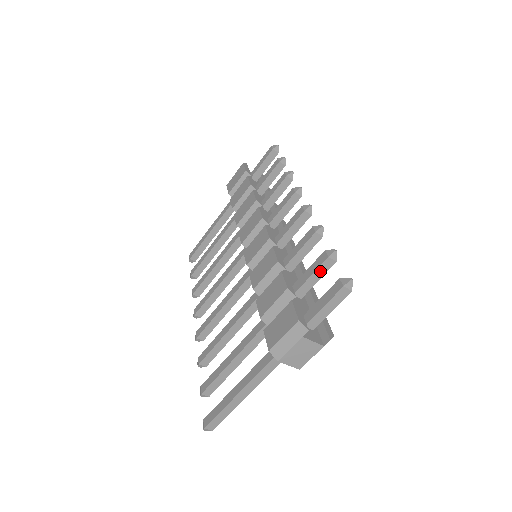
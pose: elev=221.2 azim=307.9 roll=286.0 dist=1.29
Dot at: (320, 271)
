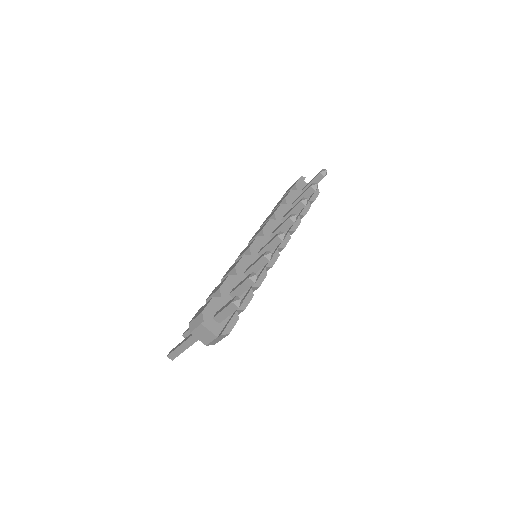
Dot at: (245, 285)
